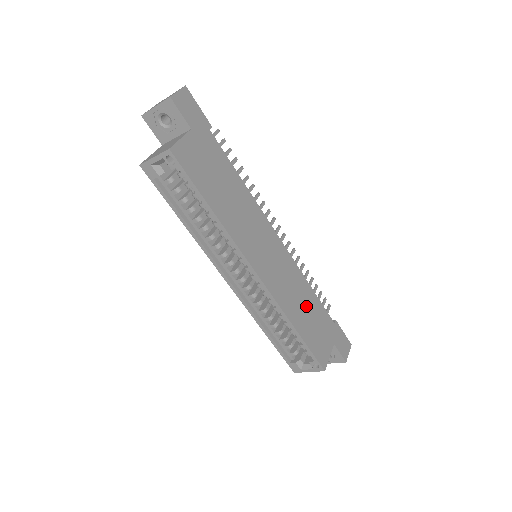
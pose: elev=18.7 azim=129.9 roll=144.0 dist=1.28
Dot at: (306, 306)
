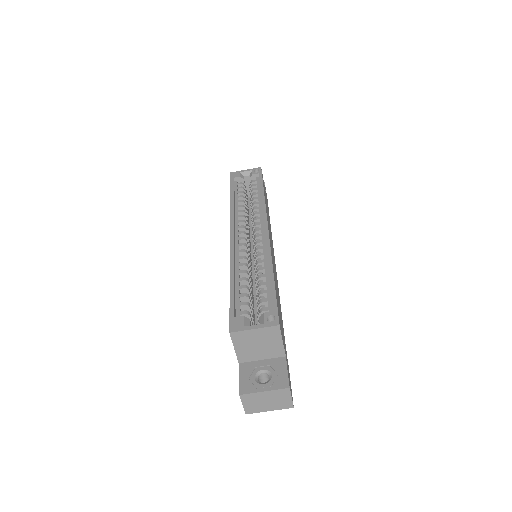
Dot at: occluded
